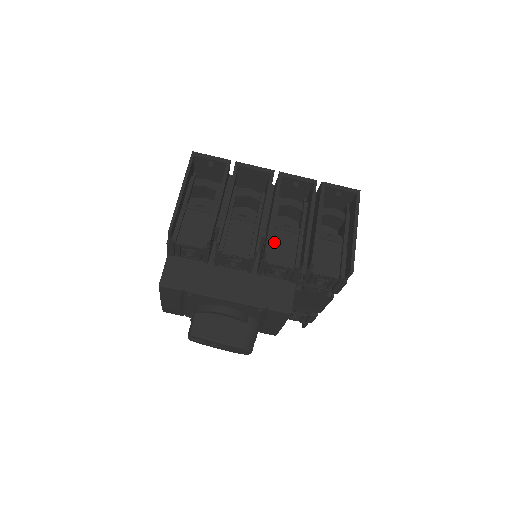
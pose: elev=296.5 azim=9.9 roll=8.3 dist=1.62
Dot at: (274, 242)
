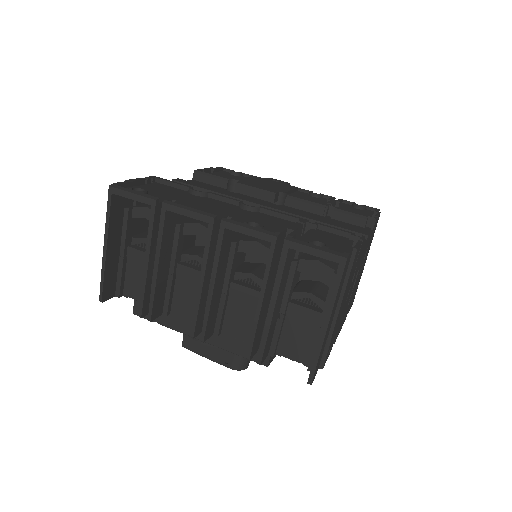
Dot at: (228, 306)
